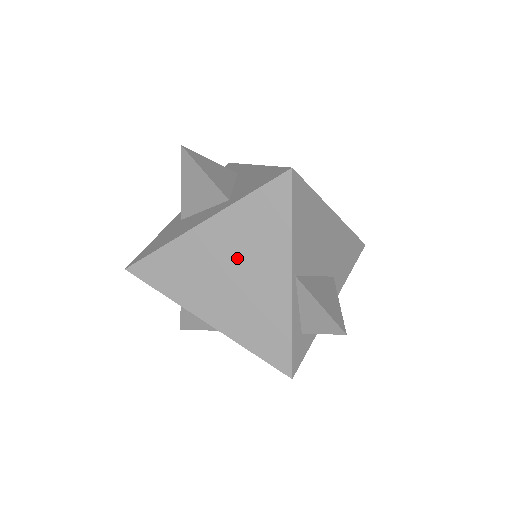
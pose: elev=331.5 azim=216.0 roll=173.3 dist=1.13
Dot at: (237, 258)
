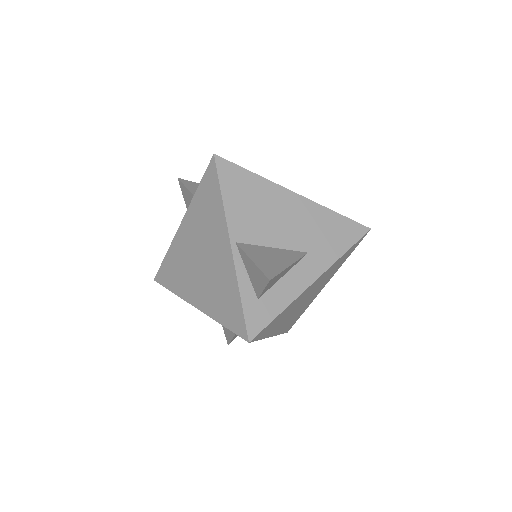
Dot at: (200, 242)
